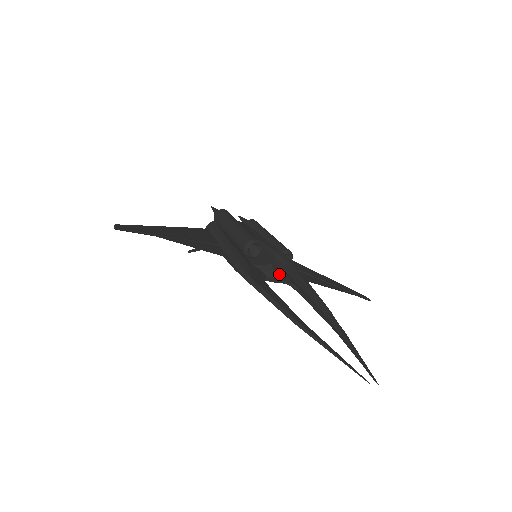
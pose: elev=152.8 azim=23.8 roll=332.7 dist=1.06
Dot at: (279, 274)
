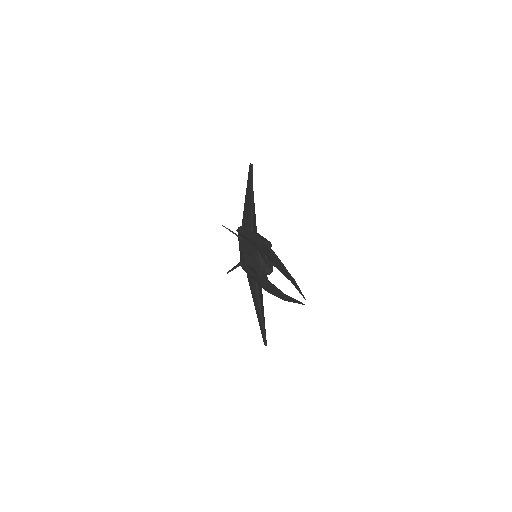
Dot at: (265, 267)
